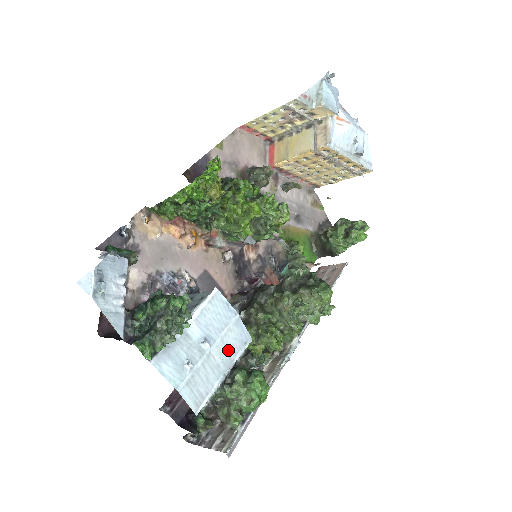
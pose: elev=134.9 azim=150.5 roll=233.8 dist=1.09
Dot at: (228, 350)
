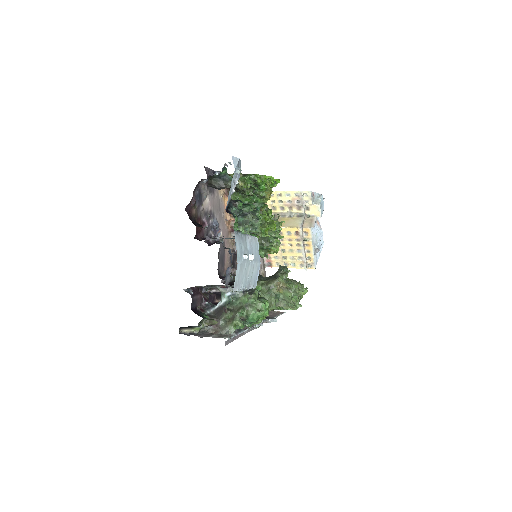
Dot at: (251, 276)
